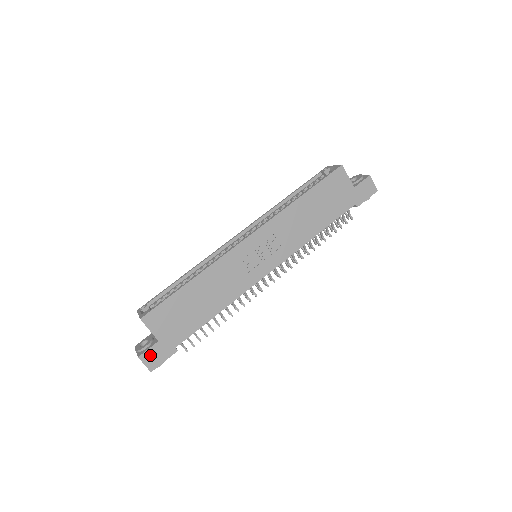
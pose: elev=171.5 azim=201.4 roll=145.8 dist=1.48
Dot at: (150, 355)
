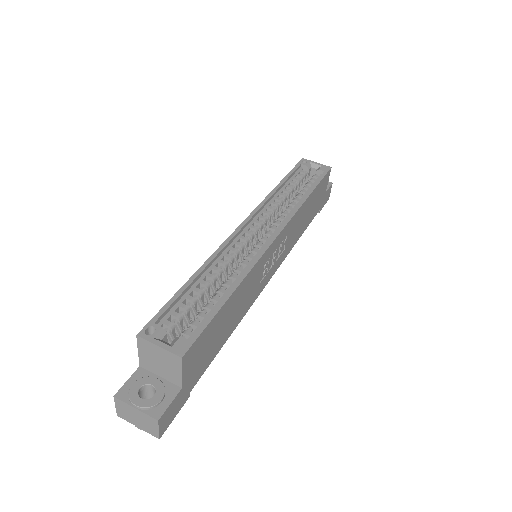
Dot at: (168, 412)
